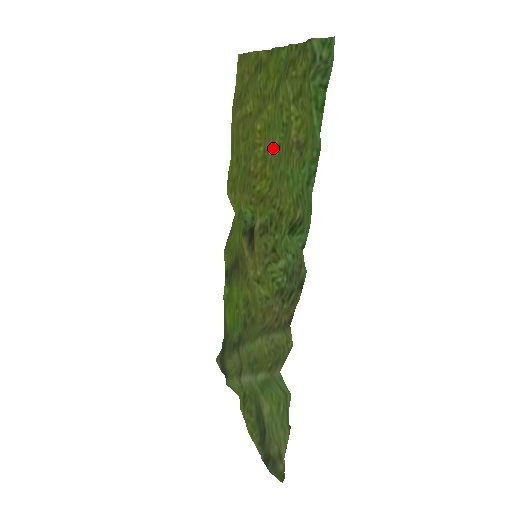
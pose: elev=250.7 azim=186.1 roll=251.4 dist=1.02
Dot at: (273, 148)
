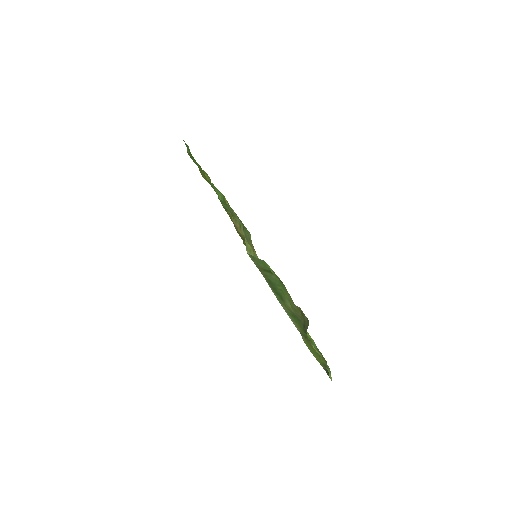
Dot at: occluded
